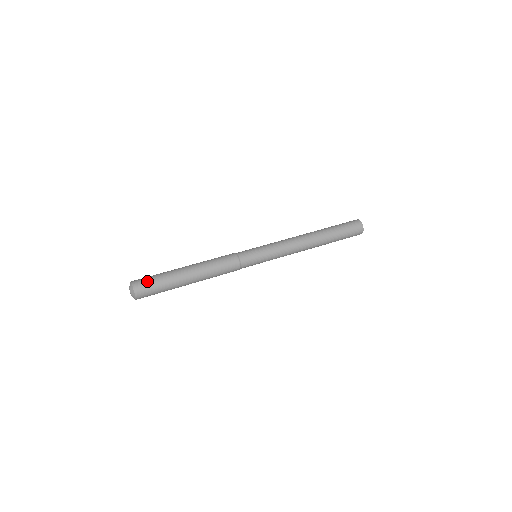
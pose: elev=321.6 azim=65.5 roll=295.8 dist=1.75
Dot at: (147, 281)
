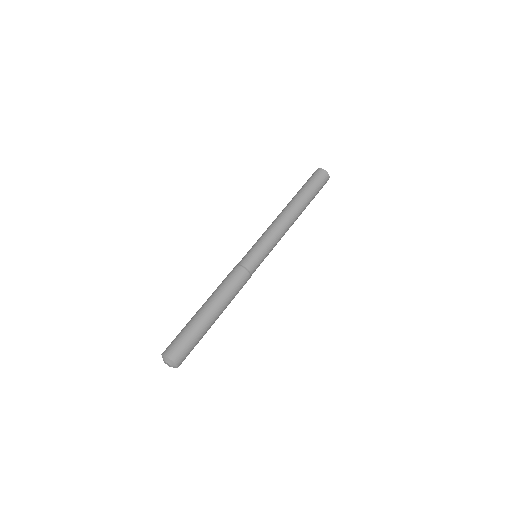
Dot at: (176, 343)
